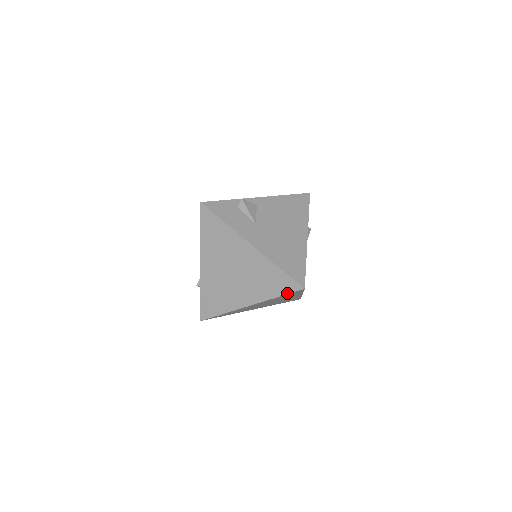
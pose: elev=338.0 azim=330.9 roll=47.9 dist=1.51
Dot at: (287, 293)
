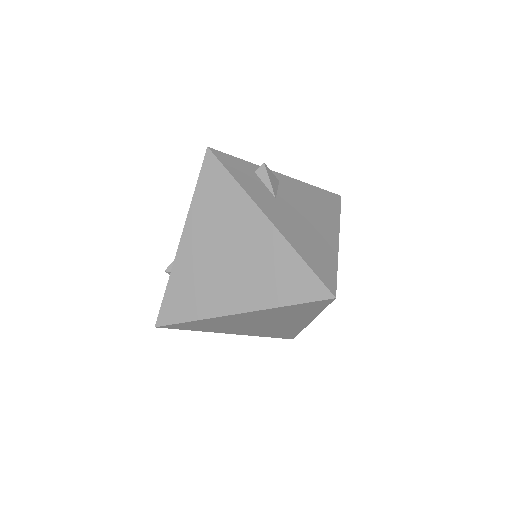
Dot at: (306, 301)
